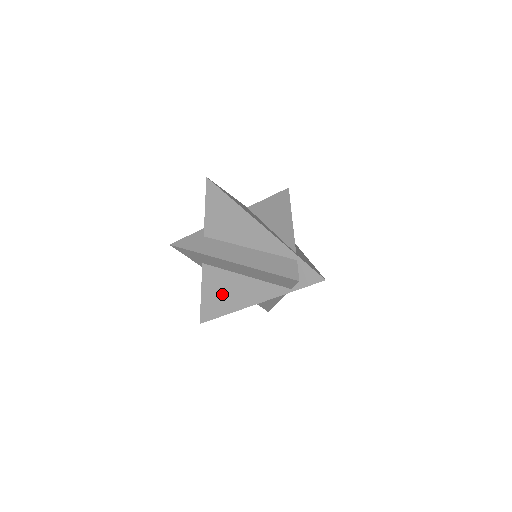
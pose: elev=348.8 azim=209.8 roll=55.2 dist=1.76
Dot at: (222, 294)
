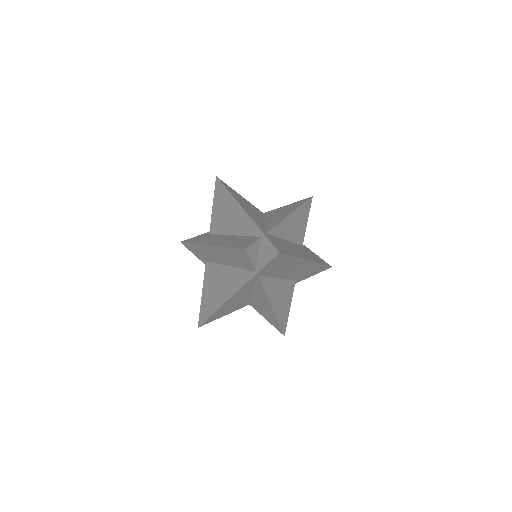
Dot at: (213, 291)
